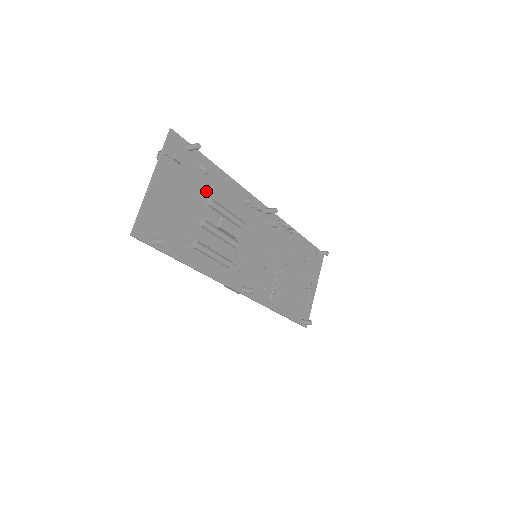
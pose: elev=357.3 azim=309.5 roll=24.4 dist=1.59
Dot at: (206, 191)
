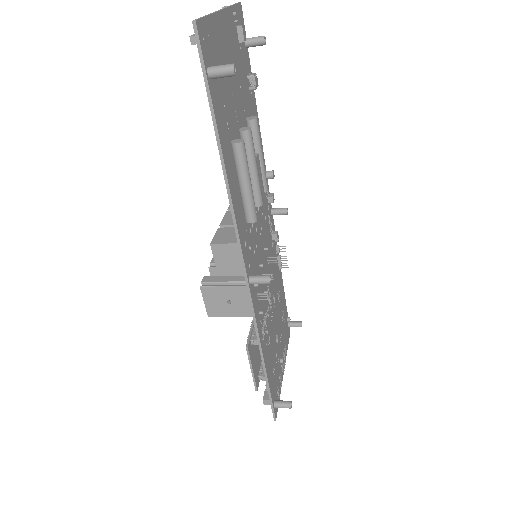
Dot at: (247, 108)
